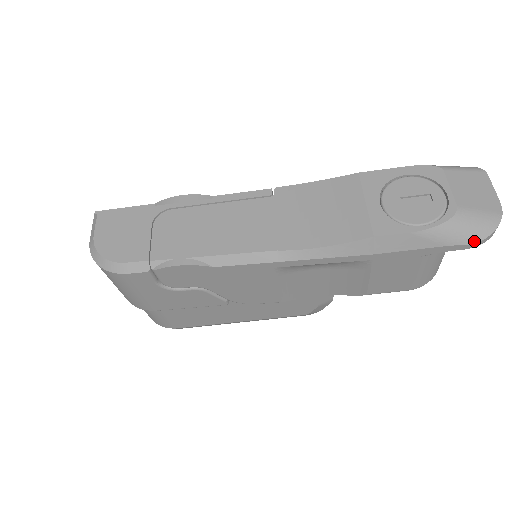
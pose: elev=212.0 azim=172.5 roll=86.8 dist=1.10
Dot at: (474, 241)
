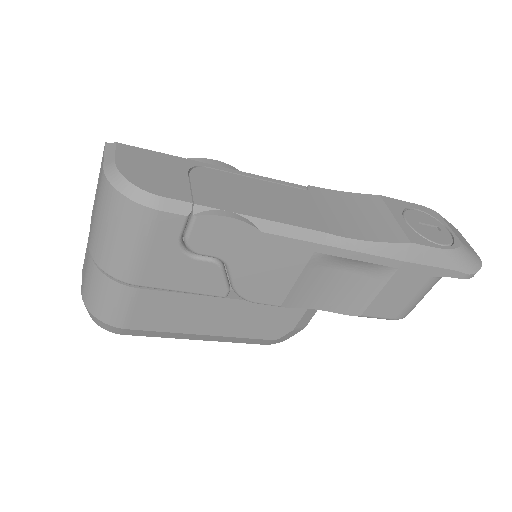
Dot at: (470, 272)
